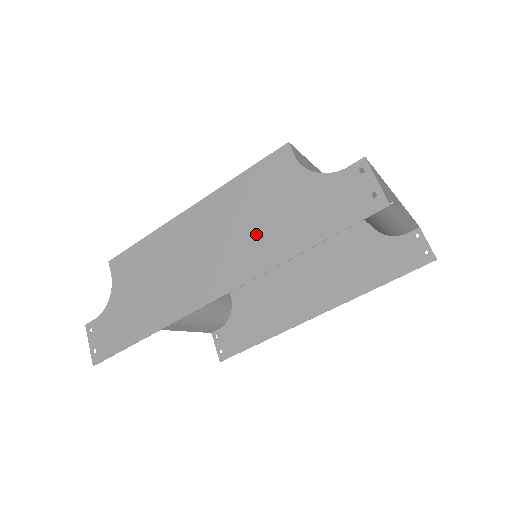
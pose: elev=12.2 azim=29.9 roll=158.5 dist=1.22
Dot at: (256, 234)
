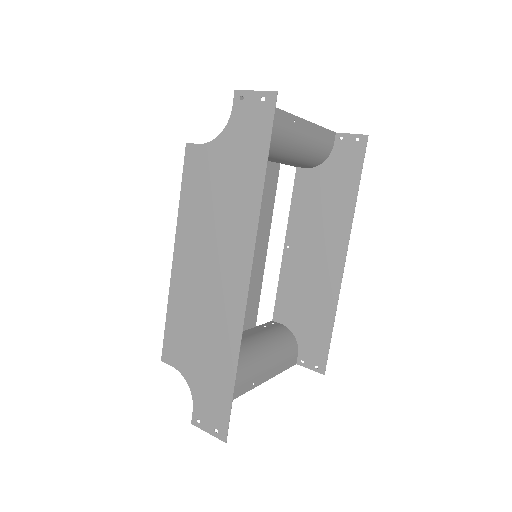
Dot at: (227, 212)
